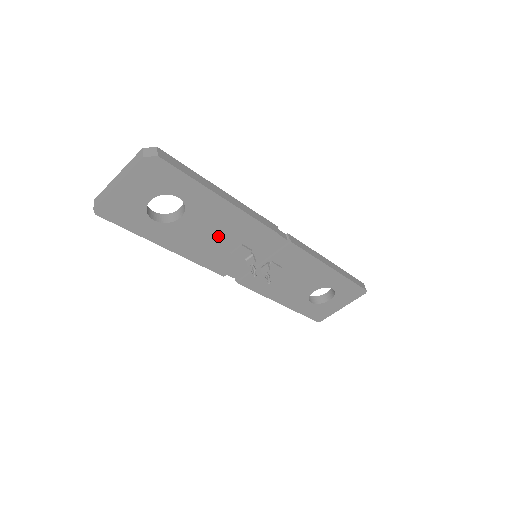
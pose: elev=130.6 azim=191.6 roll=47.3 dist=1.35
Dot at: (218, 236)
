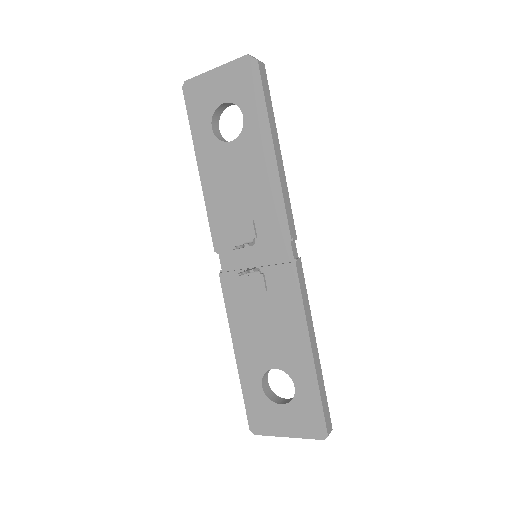
Dot at: (243, 191)
